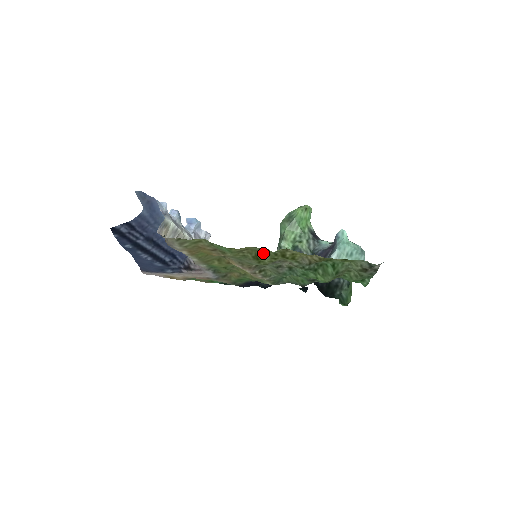
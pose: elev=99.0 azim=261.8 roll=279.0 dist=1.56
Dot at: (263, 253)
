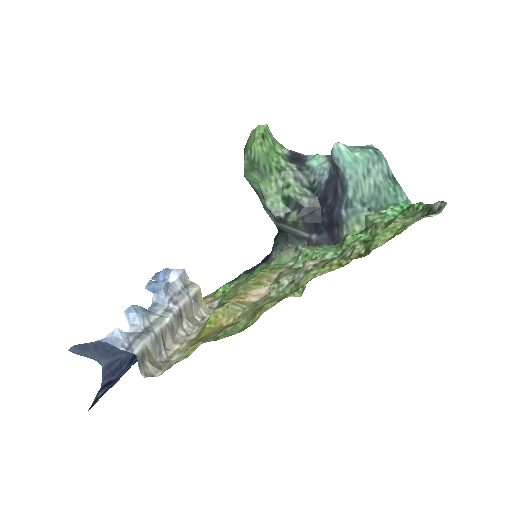
Dot at: (282, 295)
